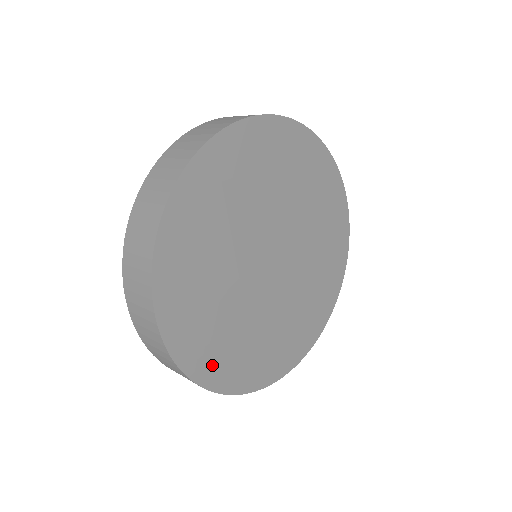
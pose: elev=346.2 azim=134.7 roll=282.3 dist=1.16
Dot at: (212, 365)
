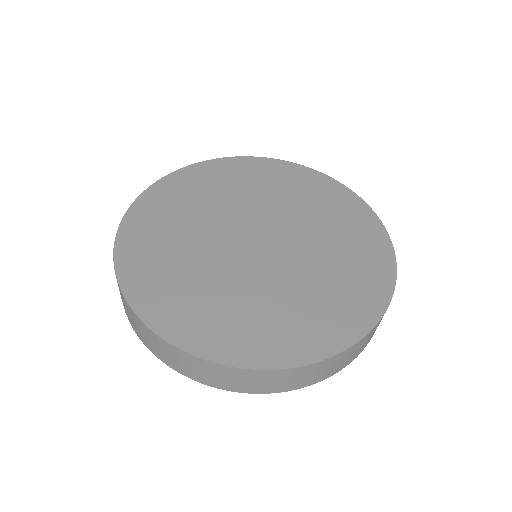
Dot at: (253, 346)
